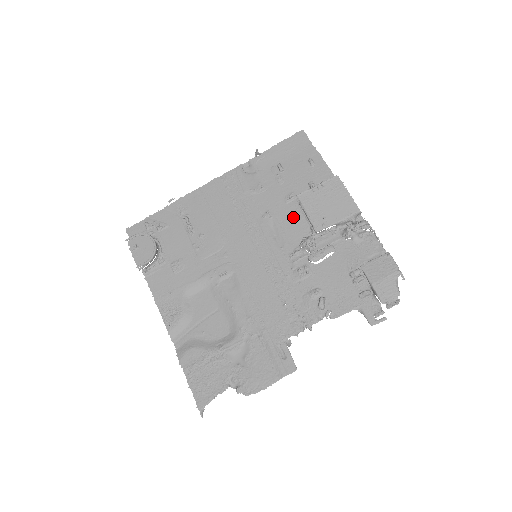
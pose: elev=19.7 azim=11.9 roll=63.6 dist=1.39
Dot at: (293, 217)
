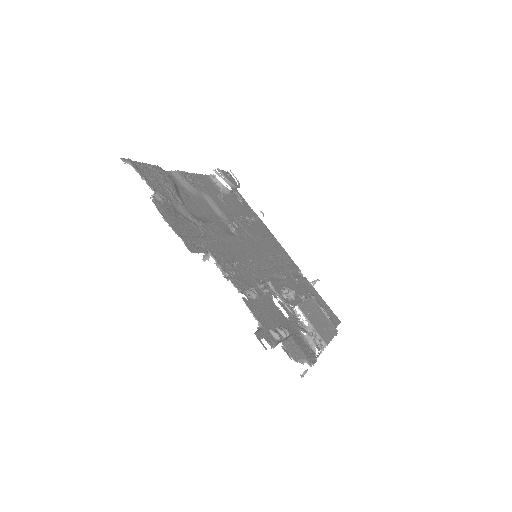
Dot at: occluded
